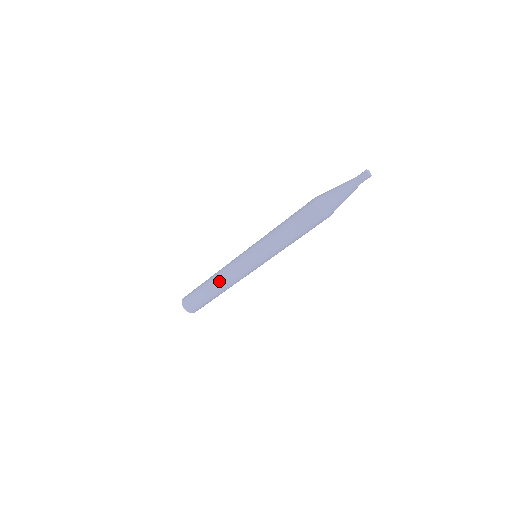
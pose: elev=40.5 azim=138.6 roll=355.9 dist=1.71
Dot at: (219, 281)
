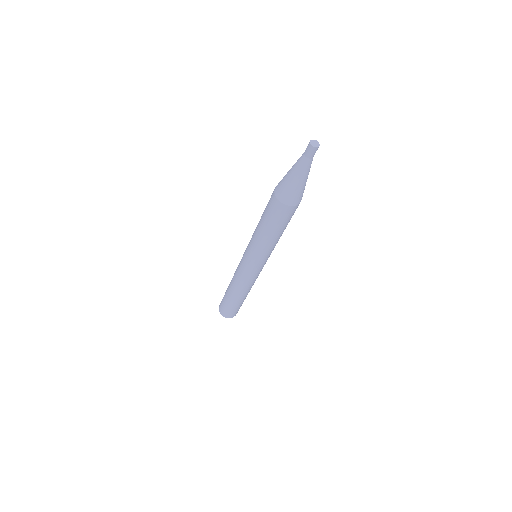
Dot at: (237, 289)
